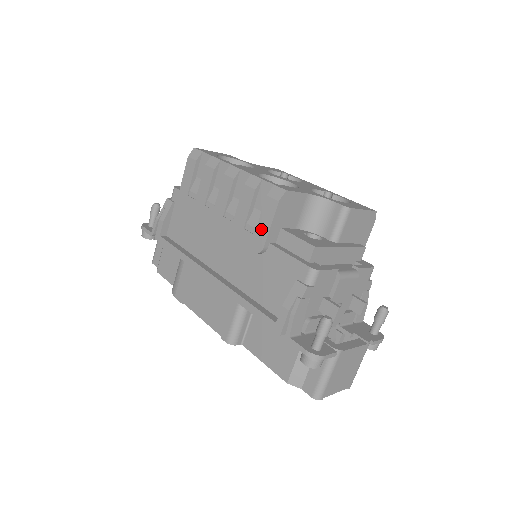
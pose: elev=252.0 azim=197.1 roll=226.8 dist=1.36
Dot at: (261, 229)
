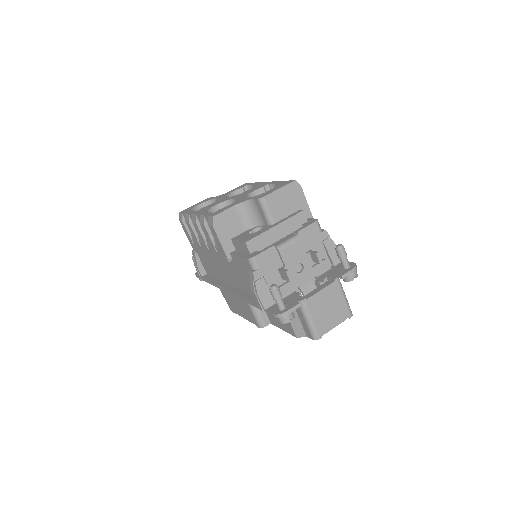
Dot at: (220, 248)
